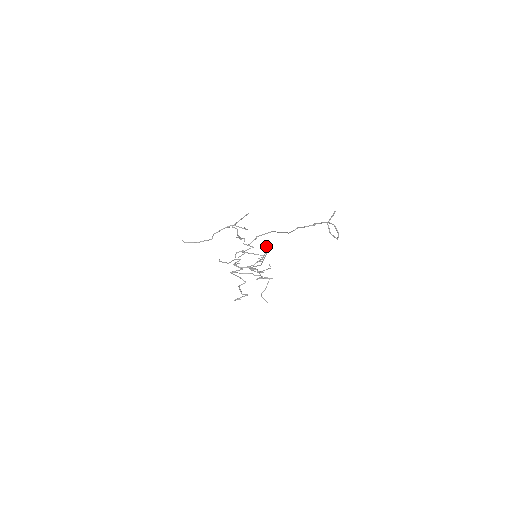
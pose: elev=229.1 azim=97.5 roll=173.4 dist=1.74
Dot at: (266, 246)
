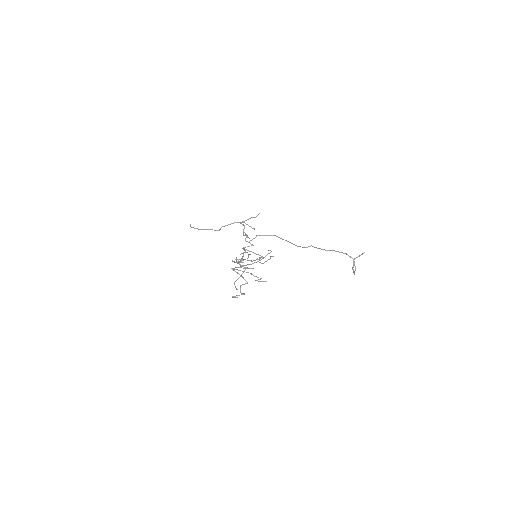
Dot at: (270, 250)
